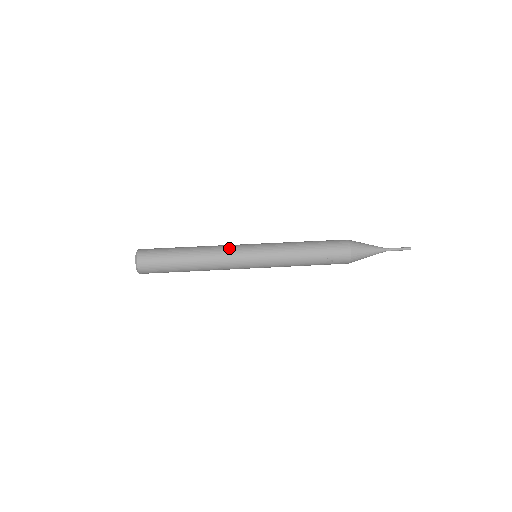
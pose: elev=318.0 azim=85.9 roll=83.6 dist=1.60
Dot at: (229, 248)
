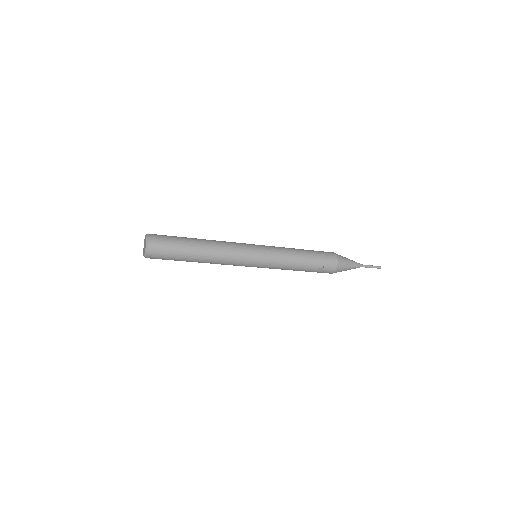
Dot at: (235, 245)
